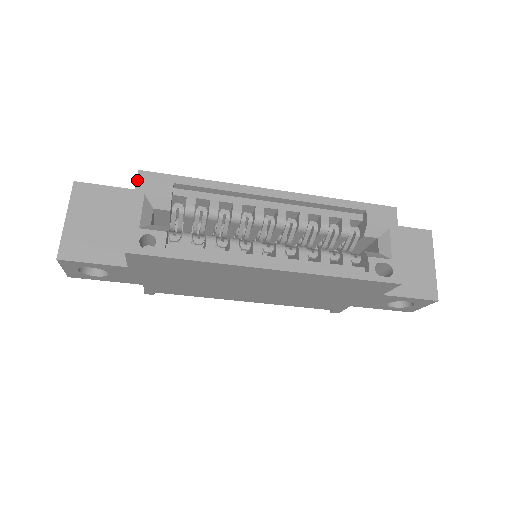
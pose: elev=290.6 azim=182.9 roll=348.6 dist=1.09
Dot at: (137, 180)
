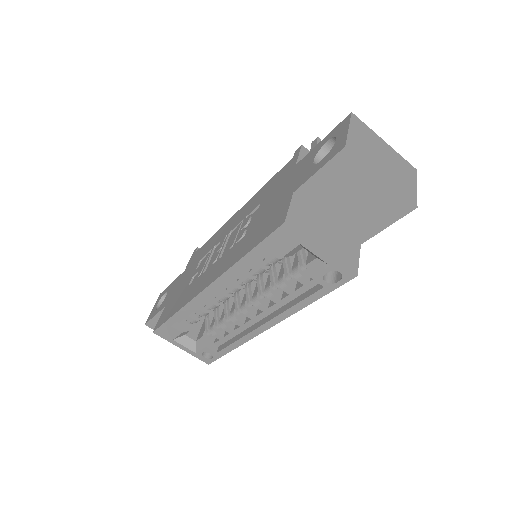
Dot at: occluded
